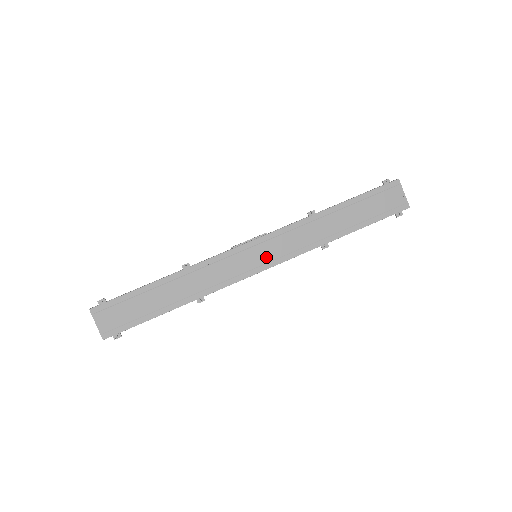
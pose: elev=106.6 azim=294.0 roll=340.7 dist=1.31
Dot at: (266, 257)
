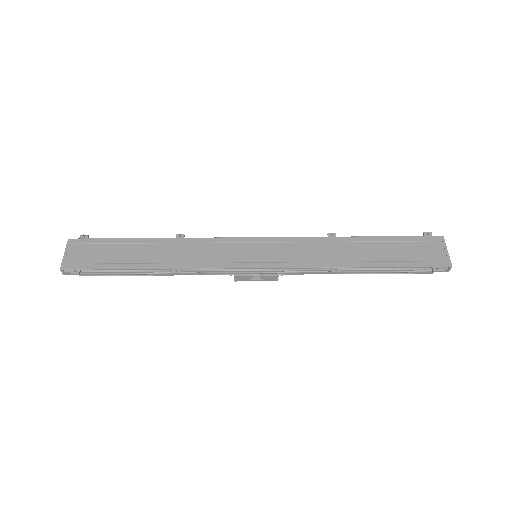
Dot at: (265, 257)
